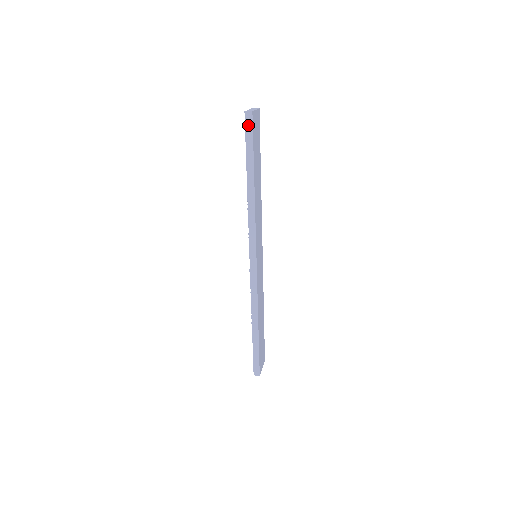
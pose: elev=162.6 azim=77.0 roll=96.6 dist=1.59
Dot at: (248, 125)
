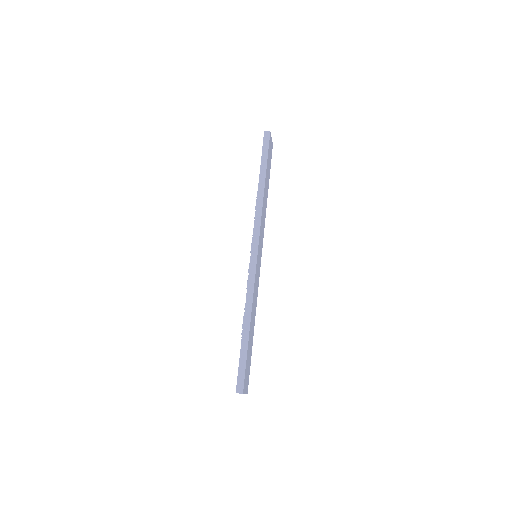
Dot at: (266, 140)
